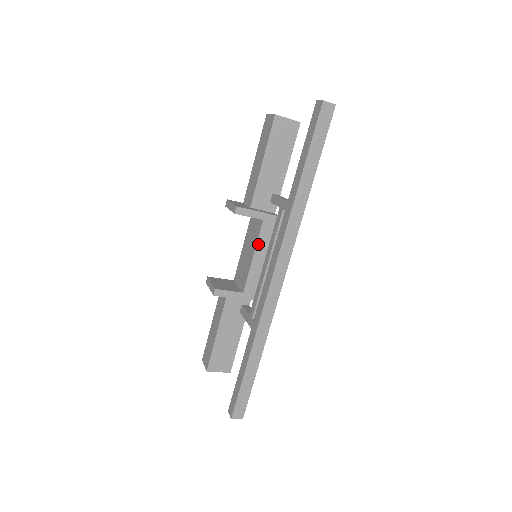
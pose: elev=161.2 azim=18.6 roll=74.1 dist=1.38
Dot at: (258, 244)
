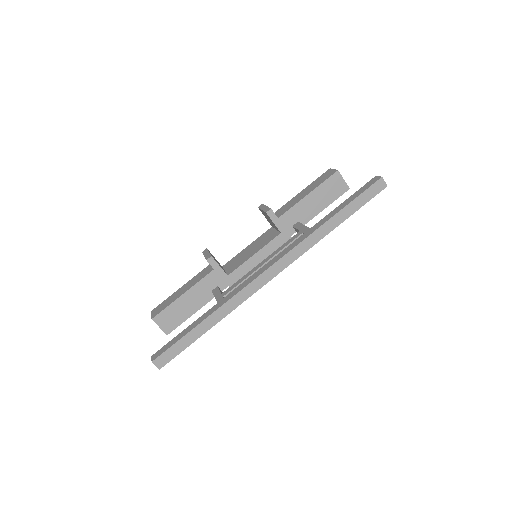
Dot at: (265, 247)
